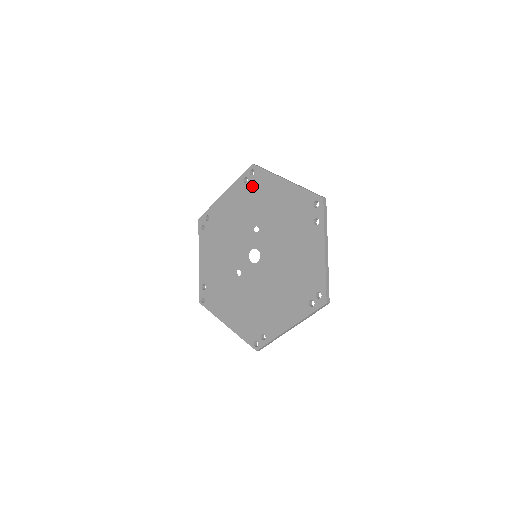
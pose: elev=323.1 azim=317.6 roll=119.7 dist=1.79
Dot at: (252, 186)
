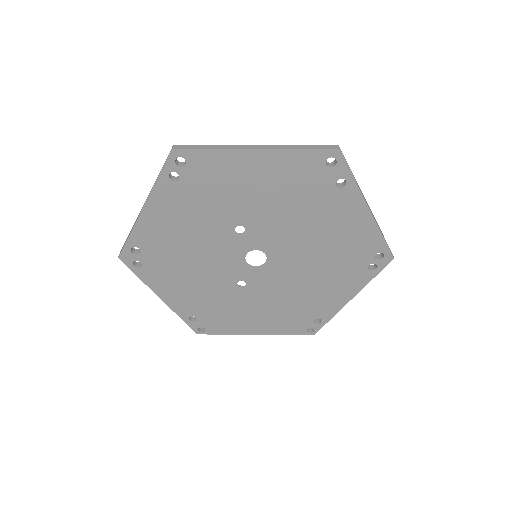
Dot at: (194, 181)
